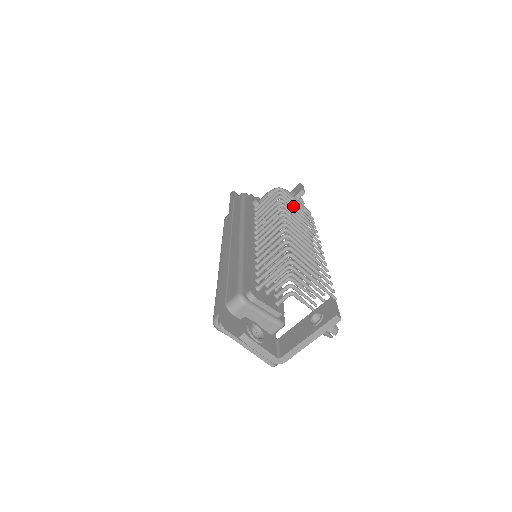
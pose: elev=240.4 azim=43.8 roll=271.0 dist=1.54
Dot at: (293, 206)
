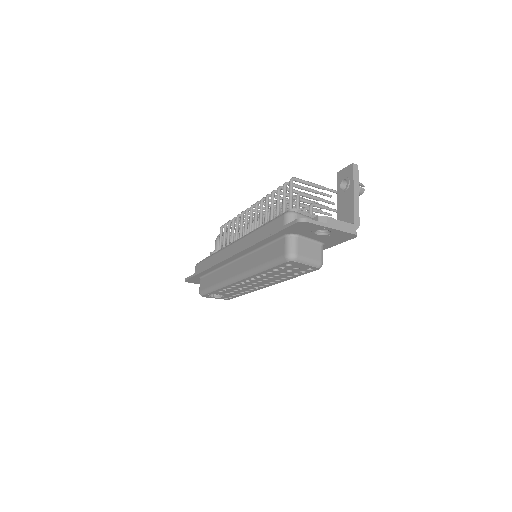
Dot at: (243, 222)
